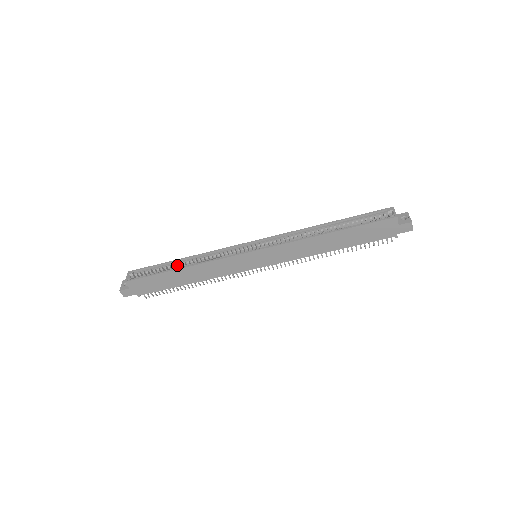
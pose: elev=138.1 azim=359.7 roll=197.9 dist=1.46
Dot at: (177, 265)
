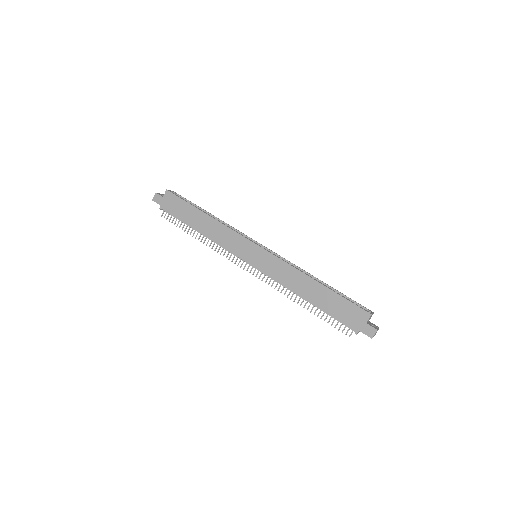
Dot at: occluded
